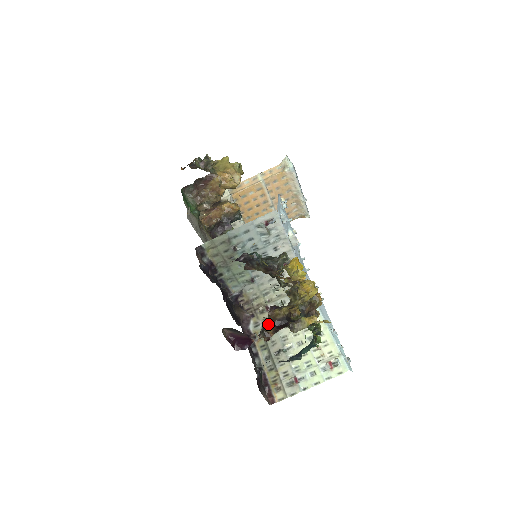
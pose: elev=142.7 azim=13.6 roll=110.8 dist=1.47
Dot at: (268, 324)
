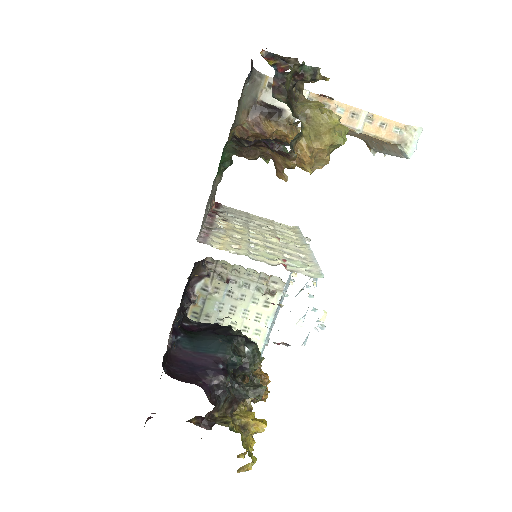
Dot at: (196, 416)
